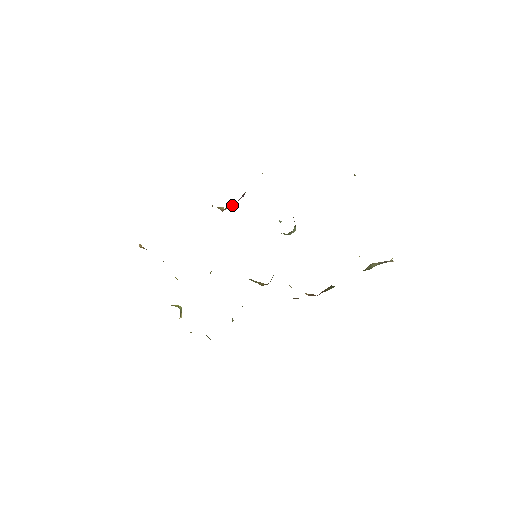
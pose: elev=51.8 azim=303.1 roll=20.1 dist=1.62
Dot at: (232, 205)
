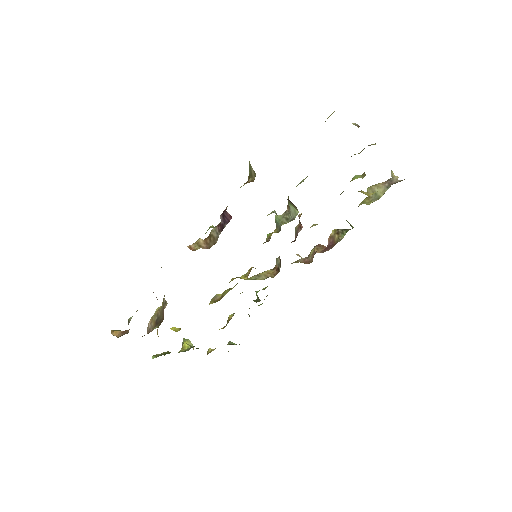
Dot at: (216, 234)
